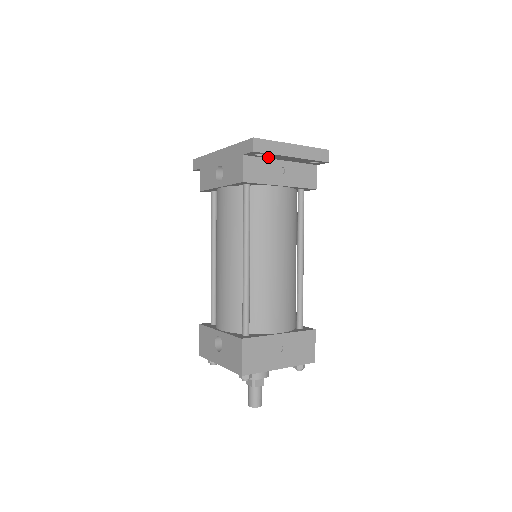
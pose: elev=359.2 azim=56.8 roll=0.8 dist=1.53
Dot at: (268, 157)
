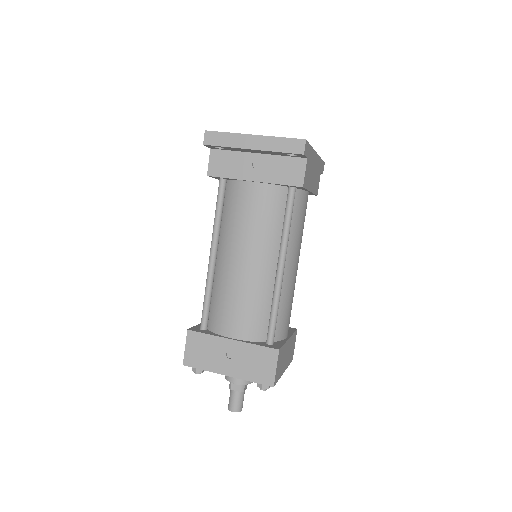
Dot at: (236, 150)
